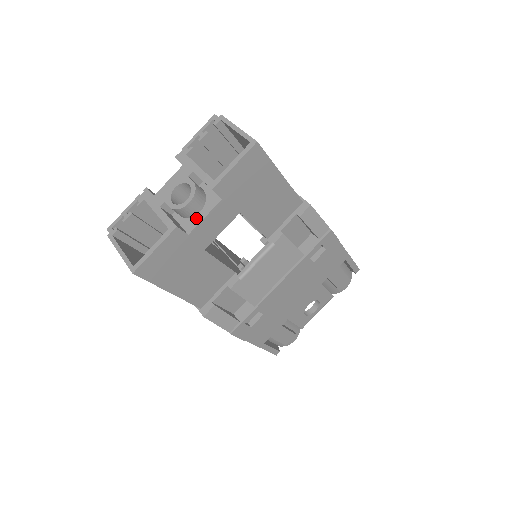
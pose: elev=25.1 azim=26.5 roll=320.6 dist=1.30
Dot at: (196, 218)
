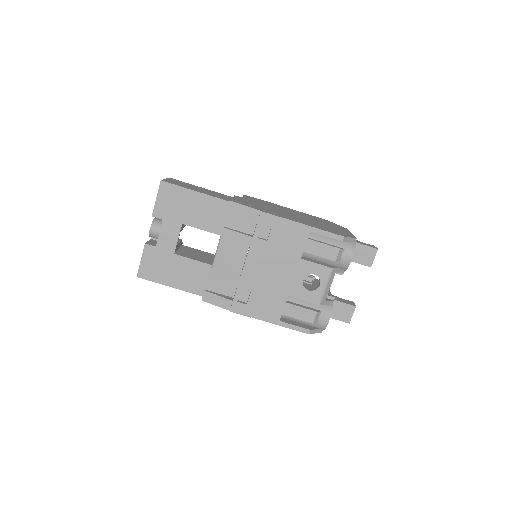
Dot at: (159, 236)
